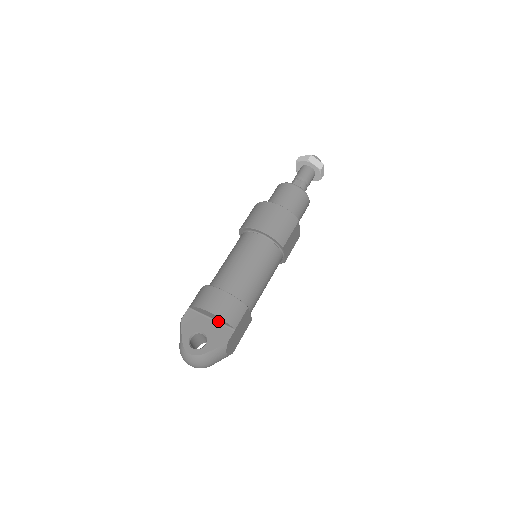
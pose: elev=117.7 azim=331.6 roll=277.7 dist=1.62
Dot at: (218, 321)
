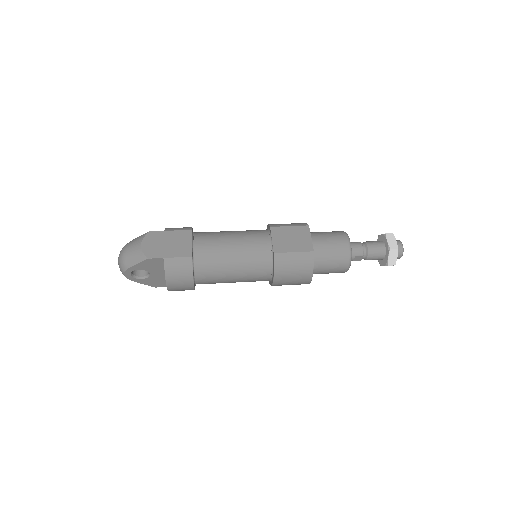
Dot at: occluded
